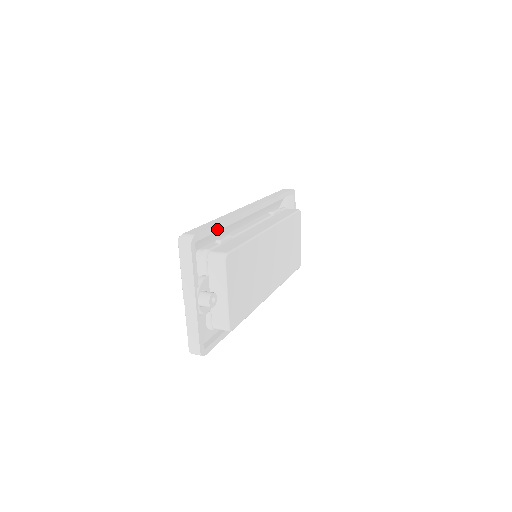
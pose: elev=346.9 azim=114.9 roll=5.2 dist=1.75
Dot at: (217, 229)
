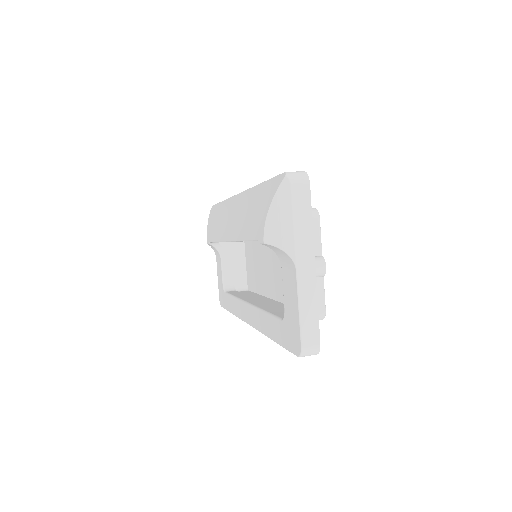
Dot at: occluded
